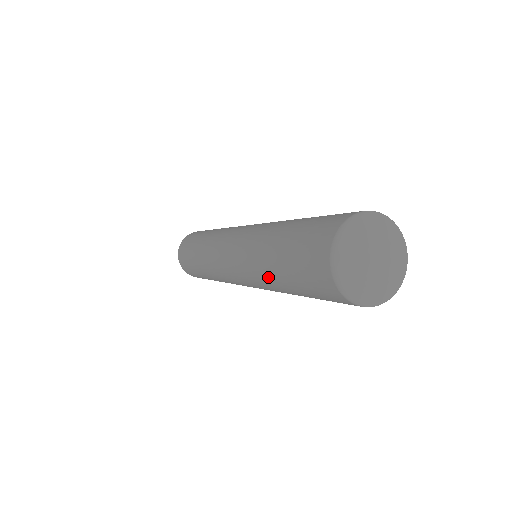
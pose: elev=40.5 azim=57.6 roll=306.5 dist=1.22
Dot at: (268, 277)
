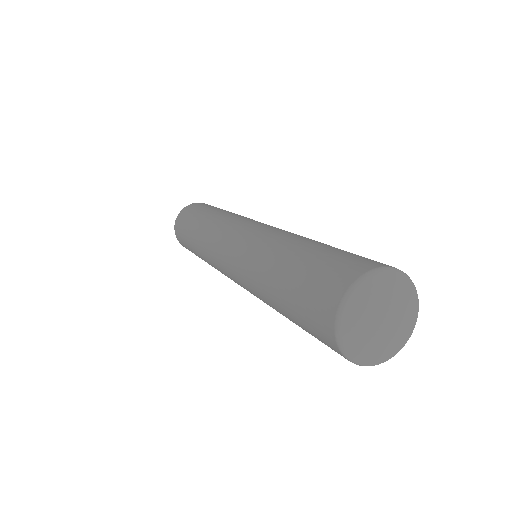
Dot at: (266, 297)
